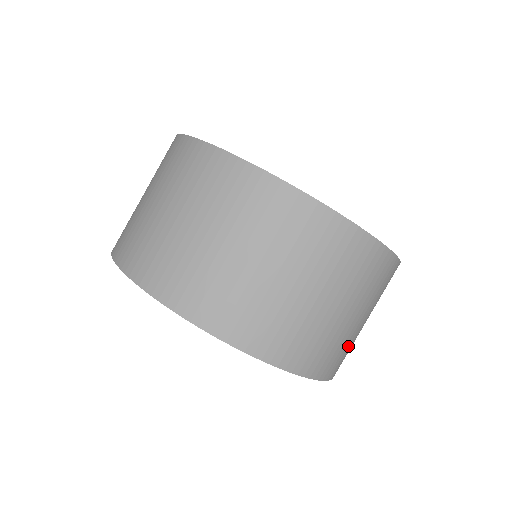
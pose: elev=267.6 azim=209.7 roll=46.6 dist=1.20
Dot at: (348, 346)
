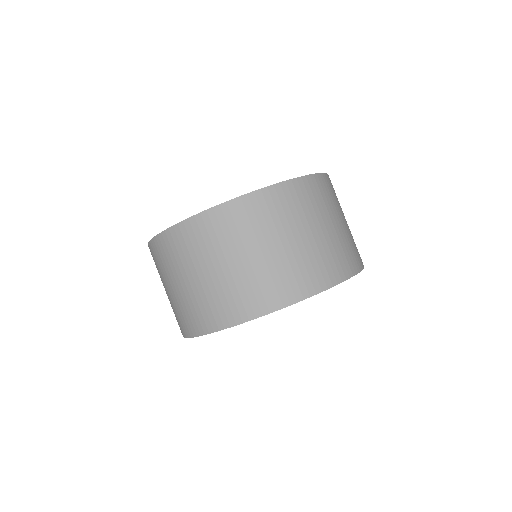
Dot at: (299, 265)
